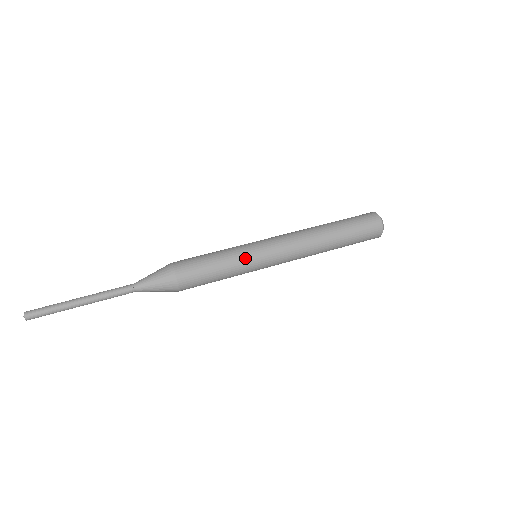
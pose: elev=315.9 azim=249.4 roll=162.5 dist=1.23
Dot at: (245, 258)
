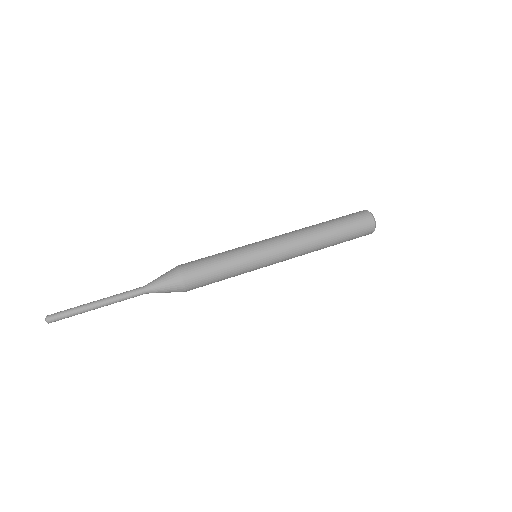
Dot at: (247, 266)
